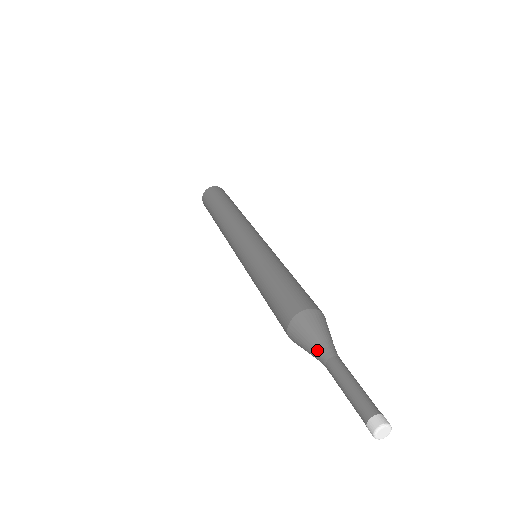
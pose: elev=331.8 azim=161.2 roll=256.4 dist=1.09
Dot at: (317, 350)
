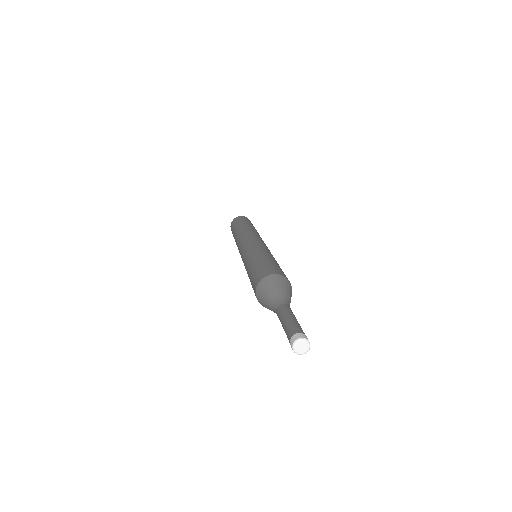
Dot at: (271, 307)
